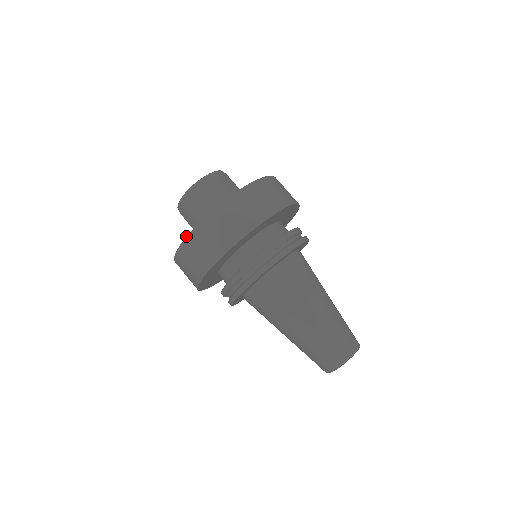
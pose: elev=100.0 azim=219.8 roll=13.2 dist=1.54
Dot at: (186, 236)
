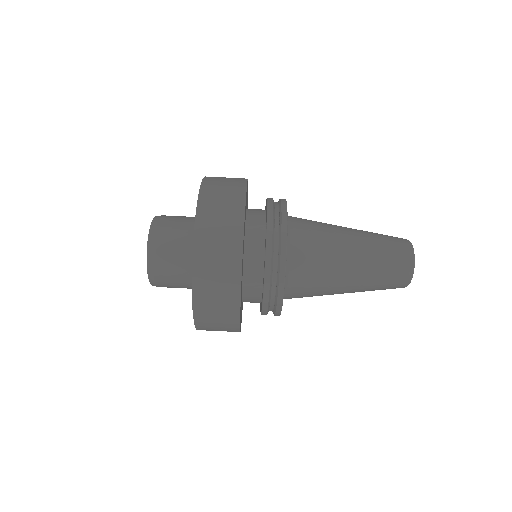
Dot at: occluded
